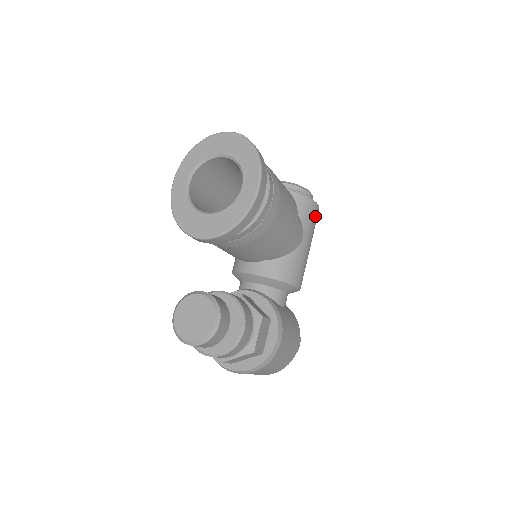
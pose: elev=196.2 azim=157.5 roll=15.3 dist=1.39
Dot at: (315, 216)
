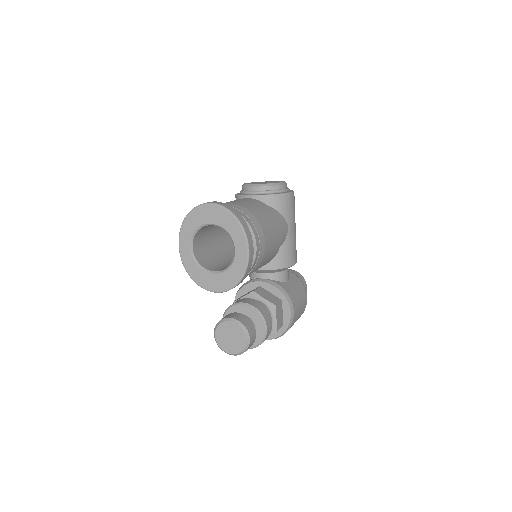
Dot at: (293, 203)
